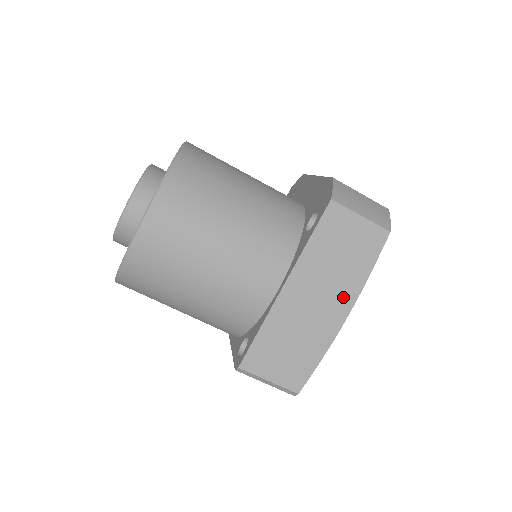
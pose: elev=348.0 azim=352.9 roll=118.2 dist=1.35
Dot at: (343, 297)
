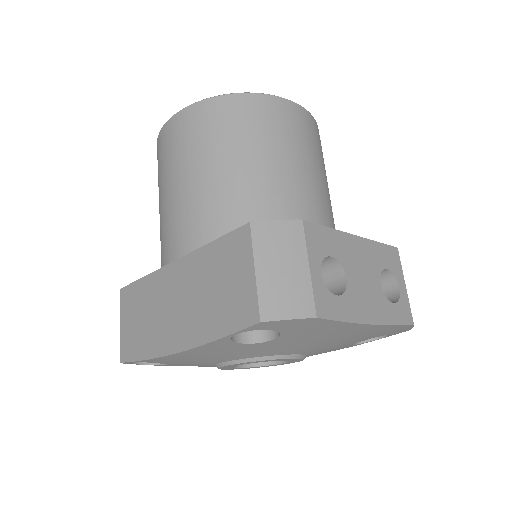
Dot at: (189, 330)
